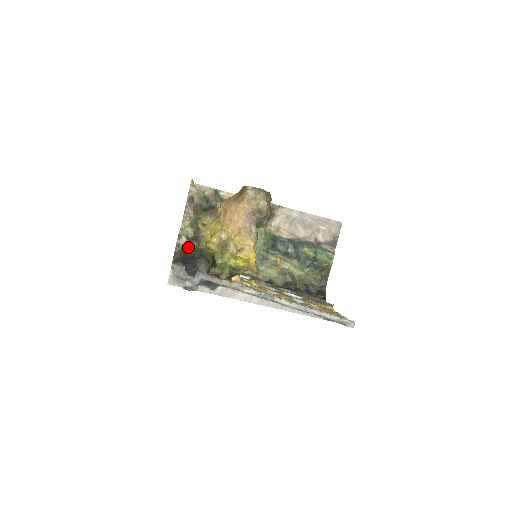
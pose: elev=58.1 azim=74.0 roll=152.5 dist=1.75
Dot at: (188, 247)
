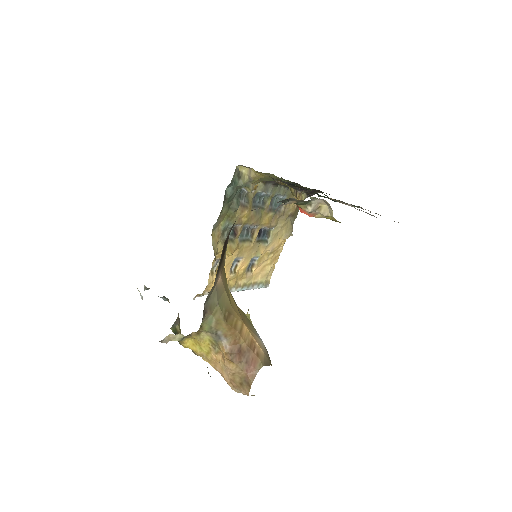
Dot at: occluded
